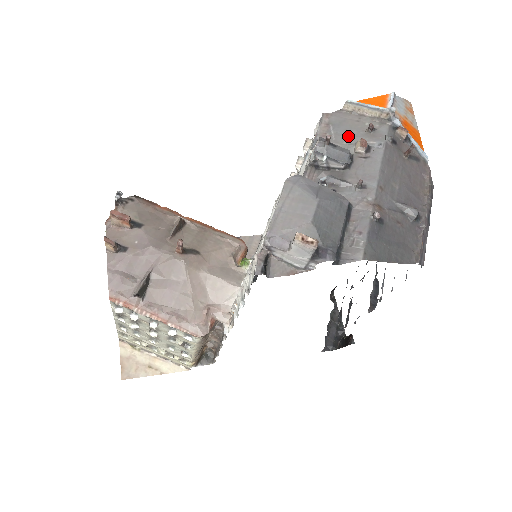
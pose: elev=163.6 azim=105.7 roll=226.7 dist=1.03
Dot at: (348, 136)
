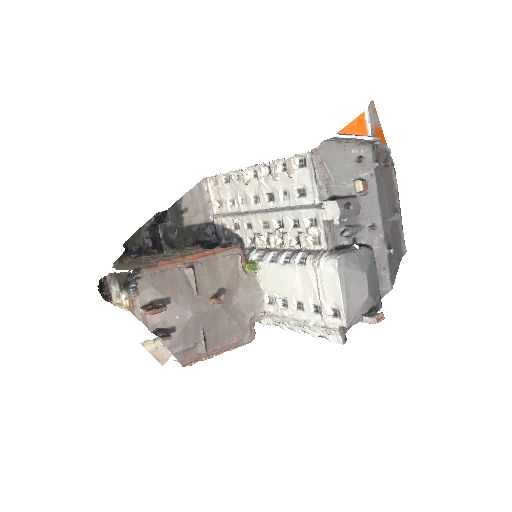
Dot at: (344, 173)
